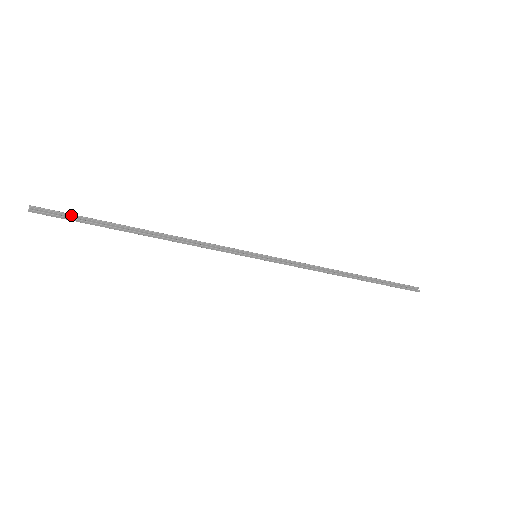
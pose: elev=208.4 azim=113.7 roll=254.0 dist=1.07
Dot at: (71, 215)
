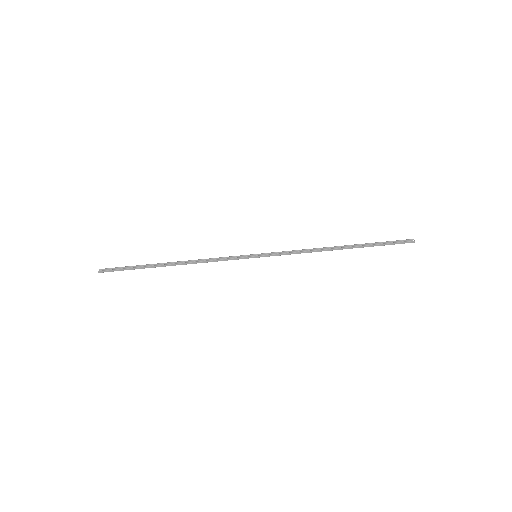
Dot at: (124, 267)
